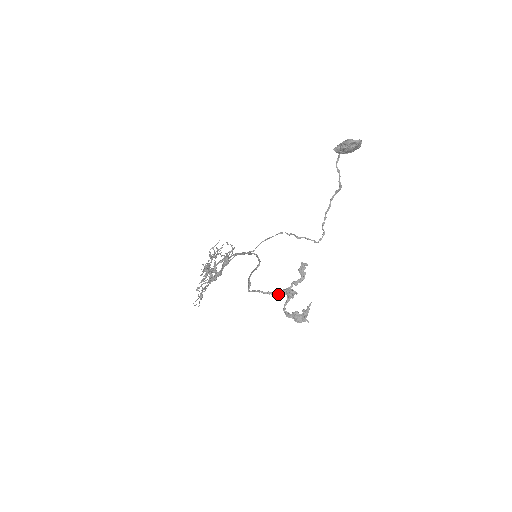
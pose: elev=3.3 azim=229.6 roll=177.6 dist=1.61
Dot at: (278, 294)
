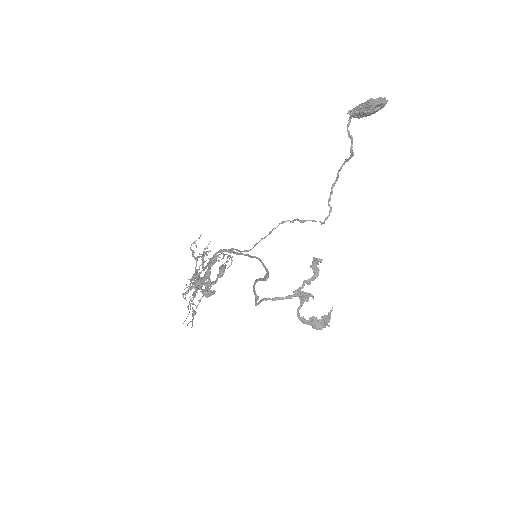
Dot at: (288, 298)
